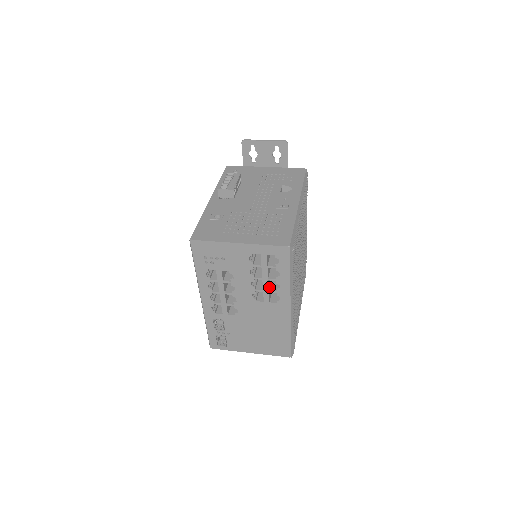
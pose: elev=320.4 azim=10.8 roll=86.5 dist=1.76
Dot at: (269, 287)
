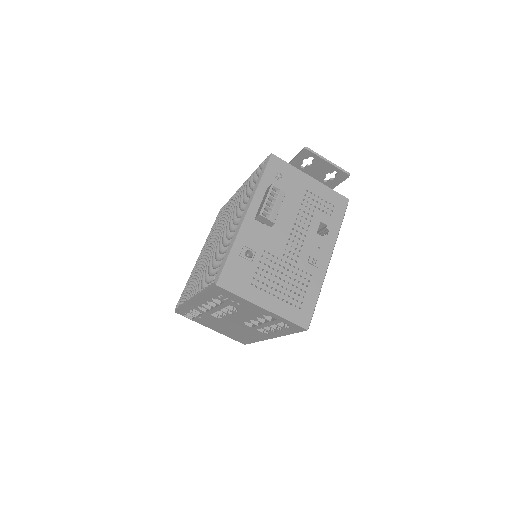
Dot at: occluded
